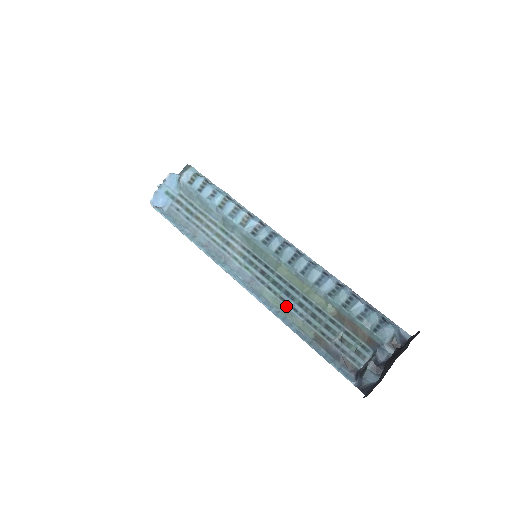
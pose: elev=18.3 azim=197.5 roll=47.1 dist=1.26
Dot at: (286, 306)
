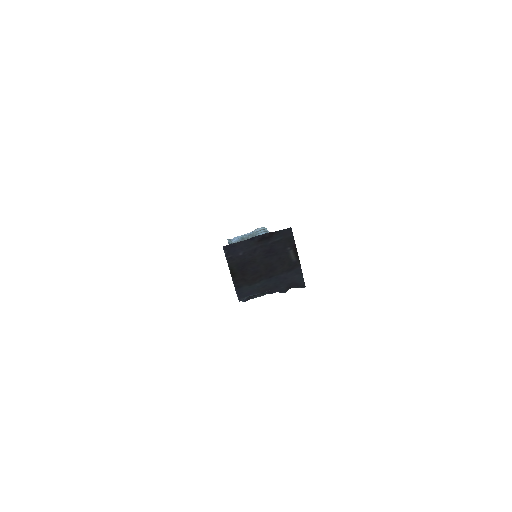
Dot at: occluded
